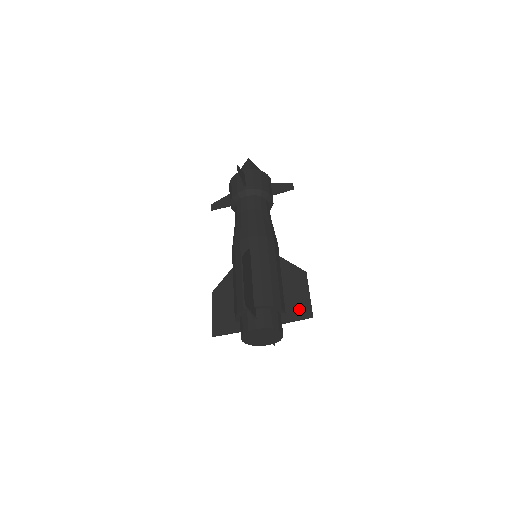
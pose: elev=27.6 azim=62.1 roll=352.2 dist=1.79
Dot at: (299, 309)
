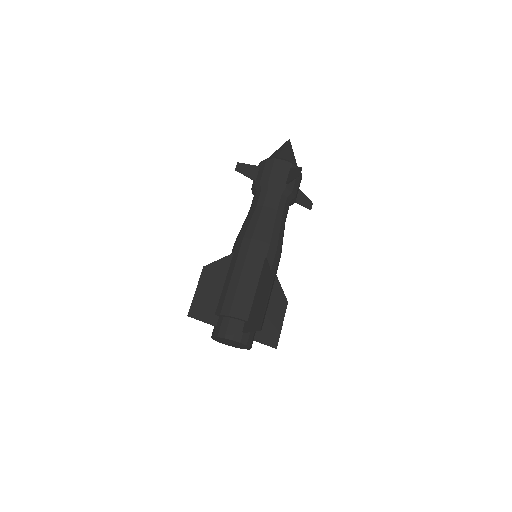
Dot at: (255, 319)
